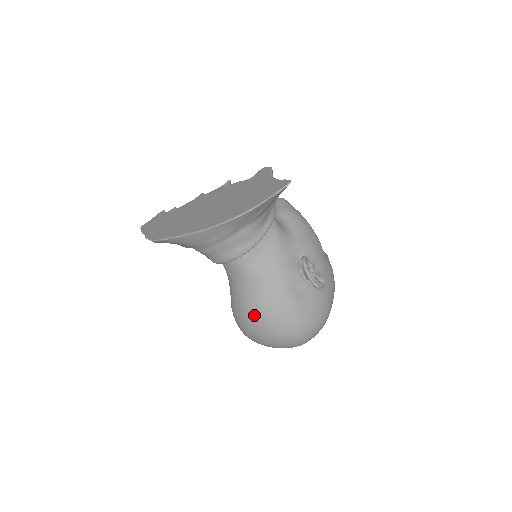
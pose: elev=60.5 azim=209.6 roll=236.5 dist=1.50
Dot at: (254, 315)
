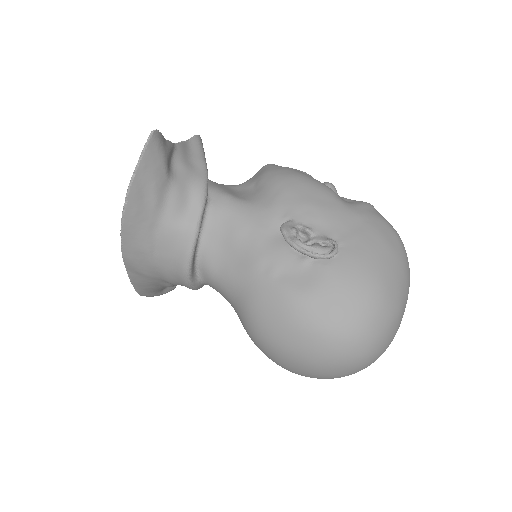
Dot at: (259, 339)
